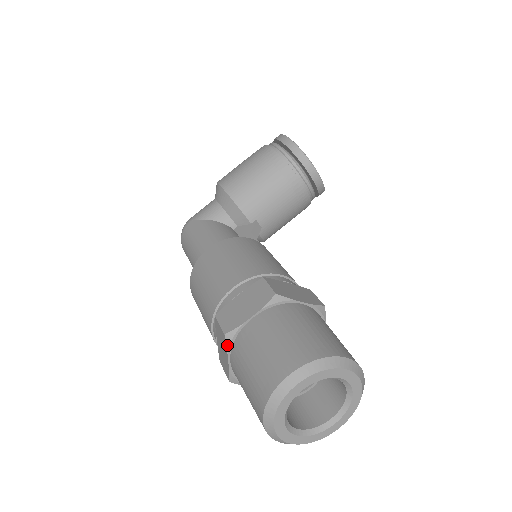
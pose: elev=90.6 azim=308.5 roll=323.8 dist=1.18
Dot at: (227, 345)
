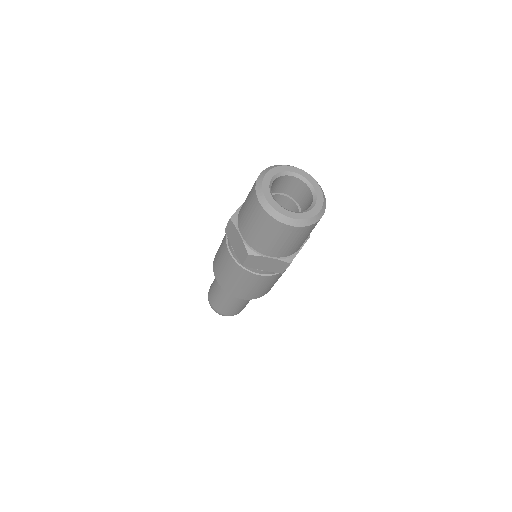
Dot at: (234, 223)
